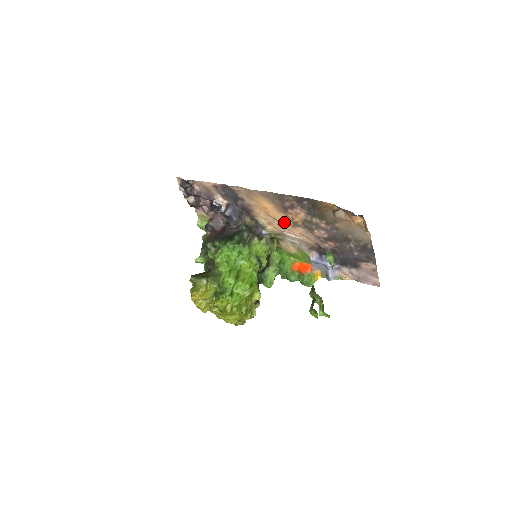
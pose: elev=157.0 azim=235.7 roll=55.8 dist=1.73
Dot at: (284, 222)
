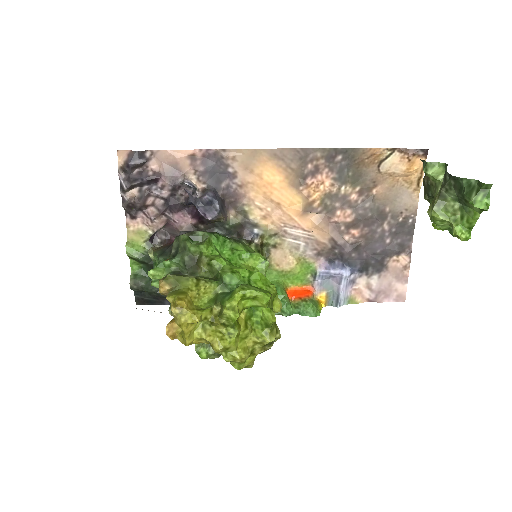
Dot at: (291, 208)
